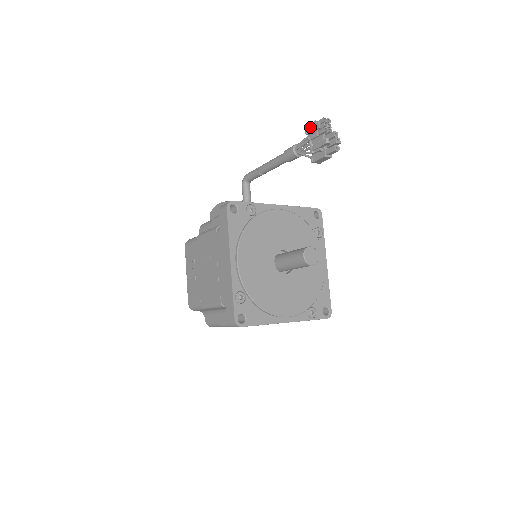
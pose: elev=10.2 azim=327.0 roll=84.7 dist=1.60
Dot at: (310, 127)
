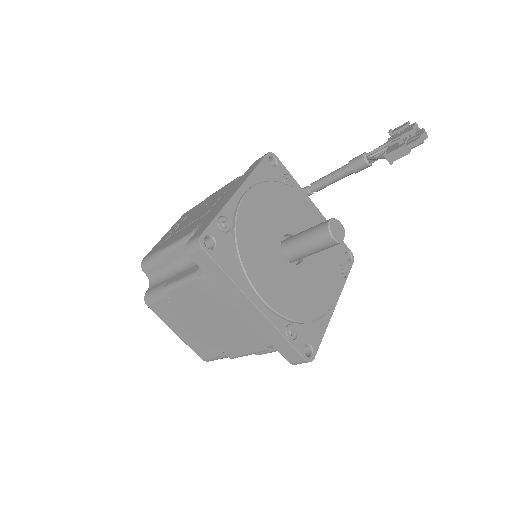
Dot at: (396, 128)
